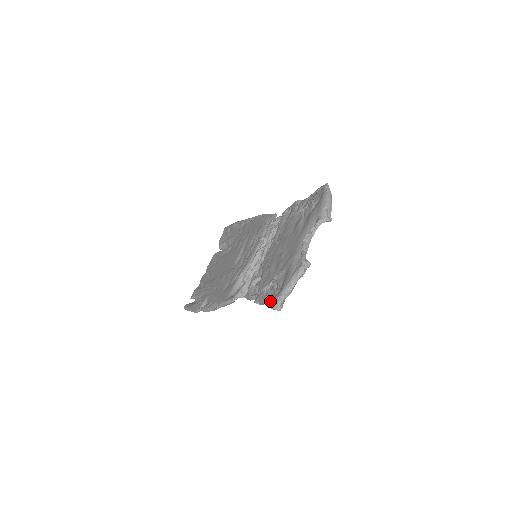
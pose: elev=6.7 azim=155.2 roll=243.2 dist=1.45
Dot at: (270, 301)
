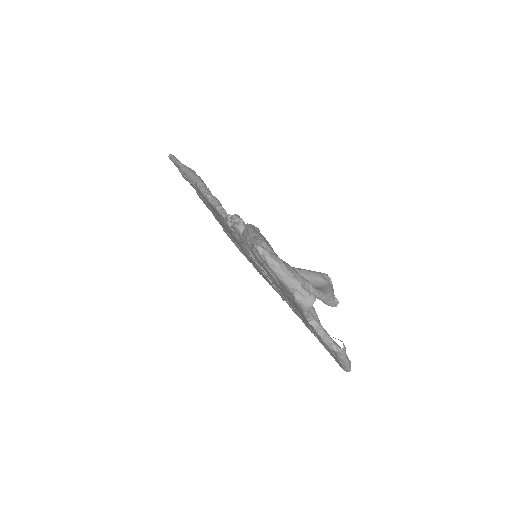
Dot at: occluded
